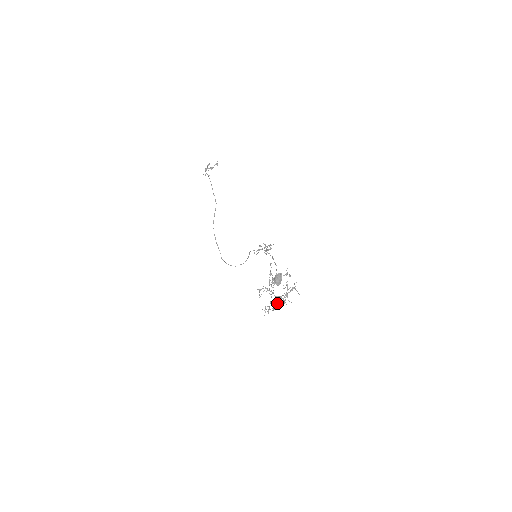
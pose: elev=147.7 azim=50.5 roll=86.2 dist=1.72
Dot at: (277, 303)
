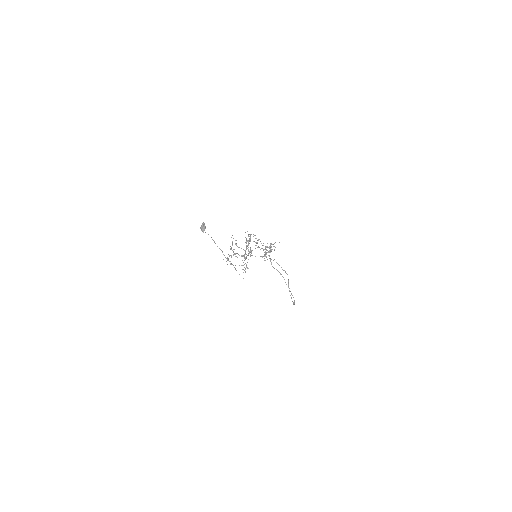
Dot at: occluded
